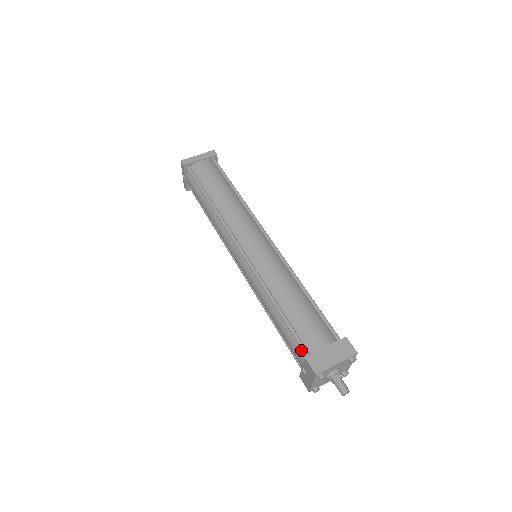
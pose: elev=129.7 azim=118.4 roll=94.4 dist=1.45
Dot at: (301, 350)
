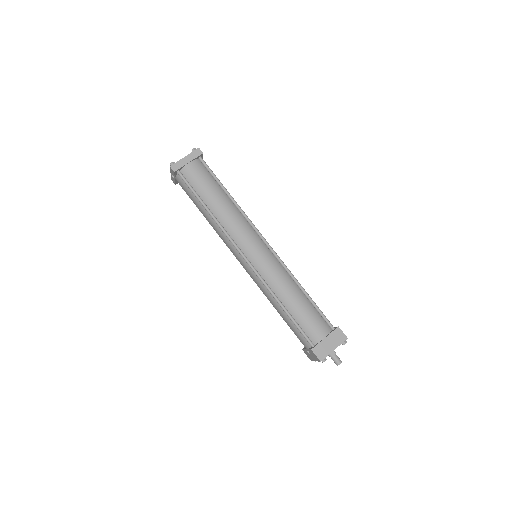
Dot at: (306, 340)
